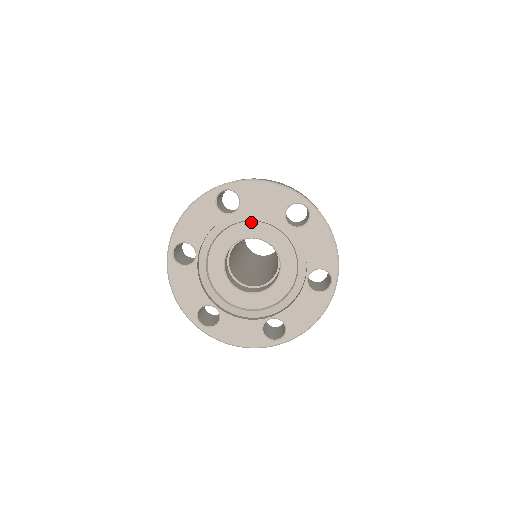
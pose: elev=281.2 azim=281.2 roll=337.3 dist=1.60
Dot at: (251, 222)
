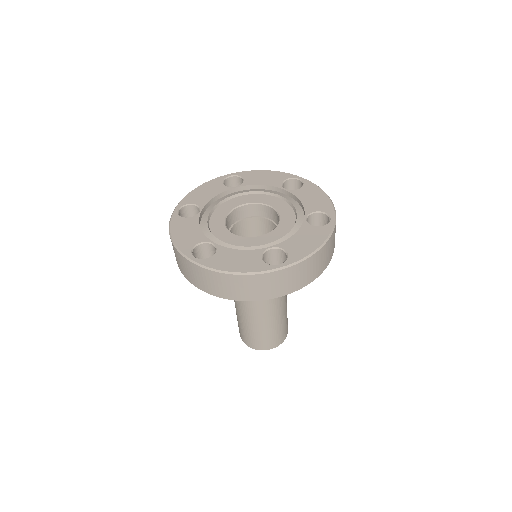
Dot at: (217, 209)
